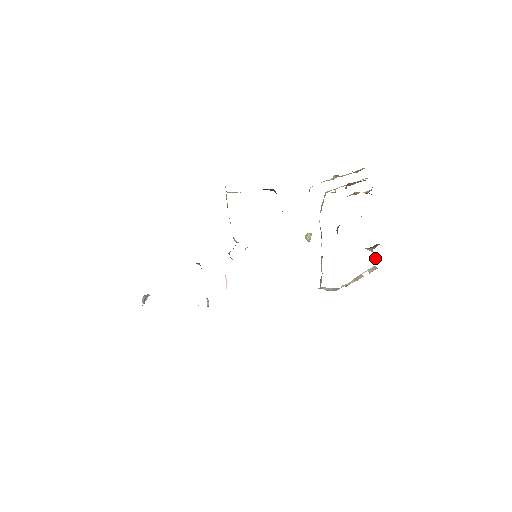
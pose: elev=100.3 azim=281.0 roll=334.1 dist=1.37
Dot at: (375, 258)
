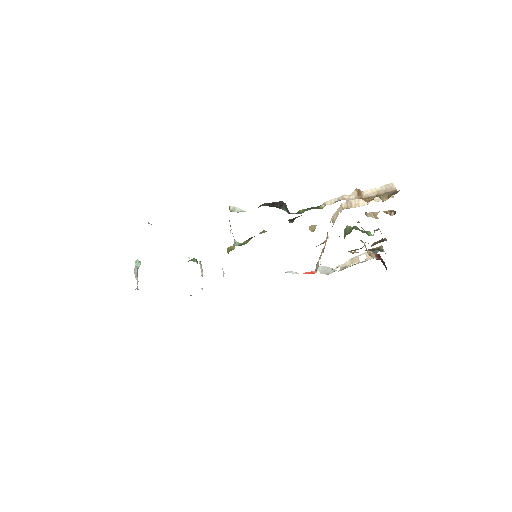
Dot at: (376, 256)
